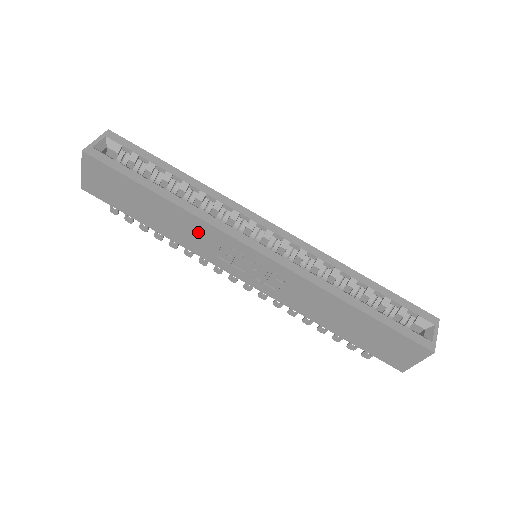
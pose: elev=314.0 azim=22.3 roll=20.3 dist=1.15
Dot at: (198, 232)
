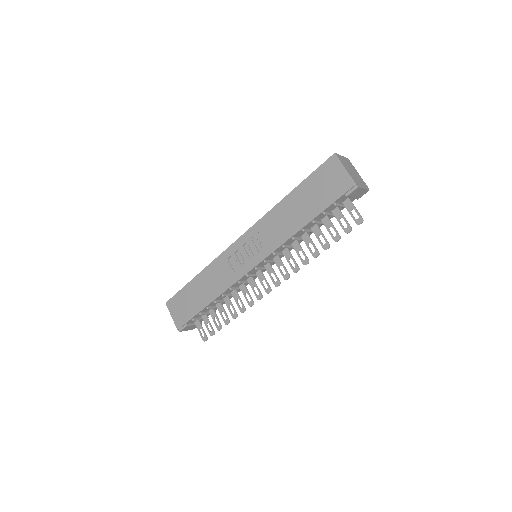
Dot at: (218, 271)
